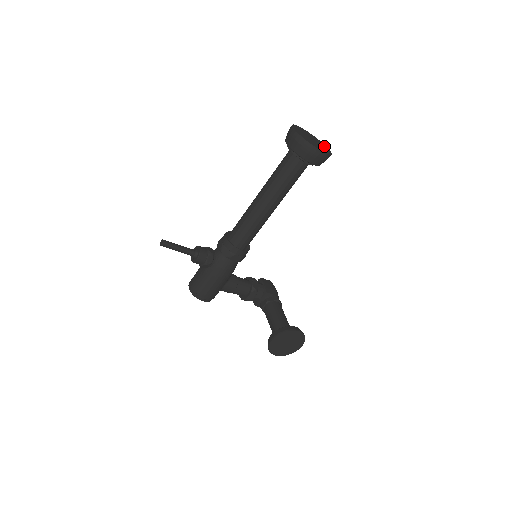
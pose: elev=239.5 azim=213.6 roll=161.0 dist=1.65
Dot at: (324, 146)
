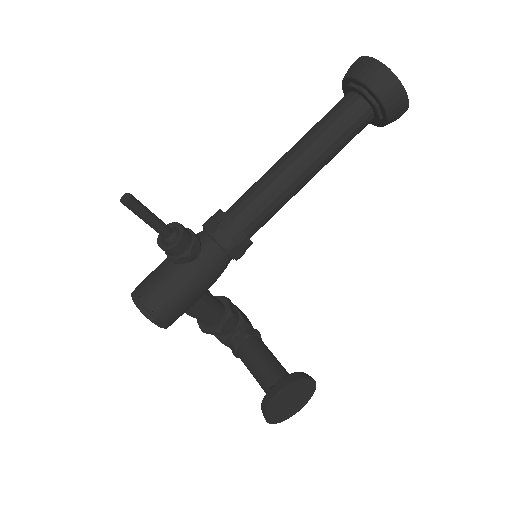
Dot at: occluded
